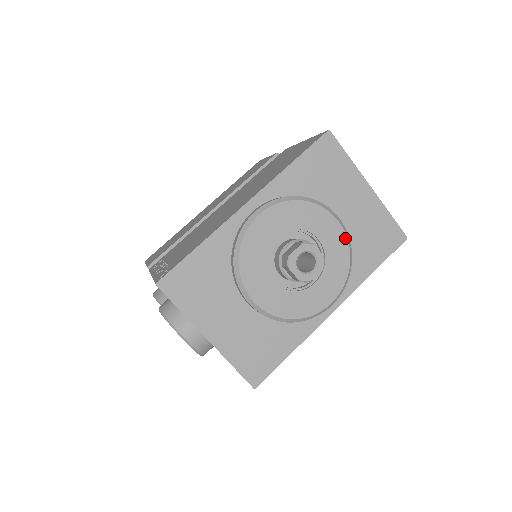
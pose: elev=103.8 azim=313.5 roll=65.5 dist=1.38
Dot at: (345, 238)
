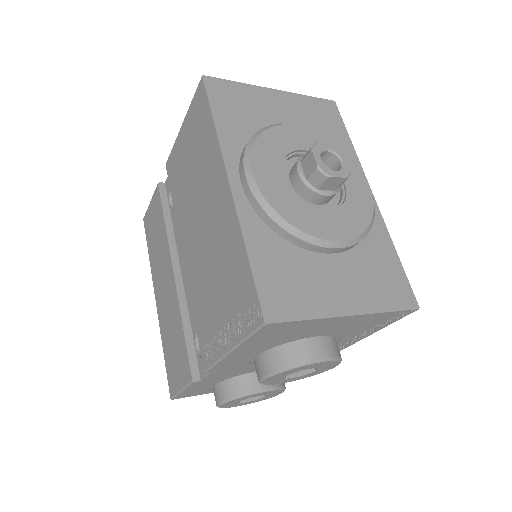
Dot at: (315, 132)
